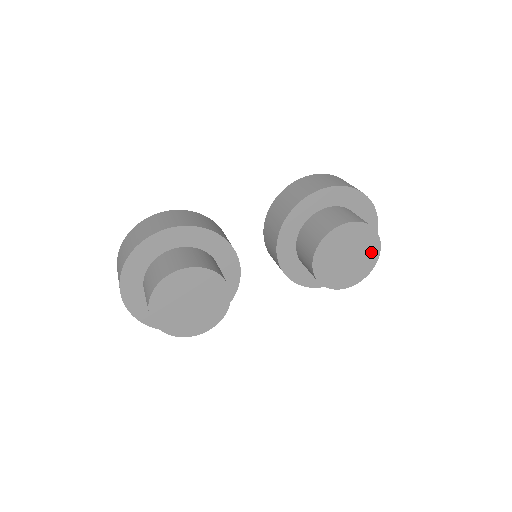
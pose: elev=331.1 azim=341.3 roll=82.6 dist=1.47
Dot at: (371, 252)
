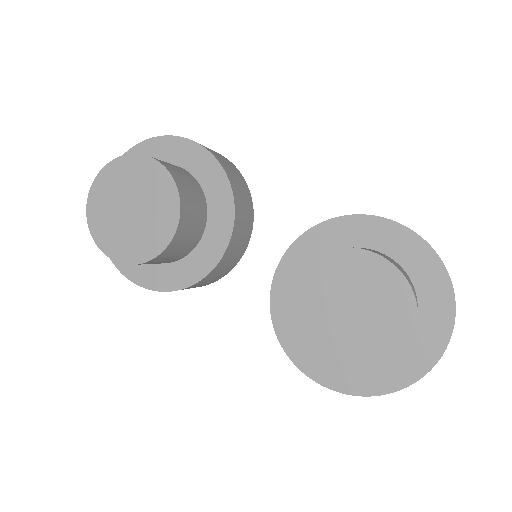
Dot at: (390, 340)
